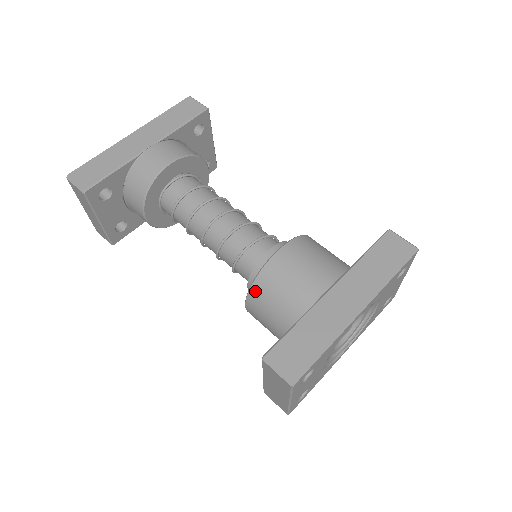
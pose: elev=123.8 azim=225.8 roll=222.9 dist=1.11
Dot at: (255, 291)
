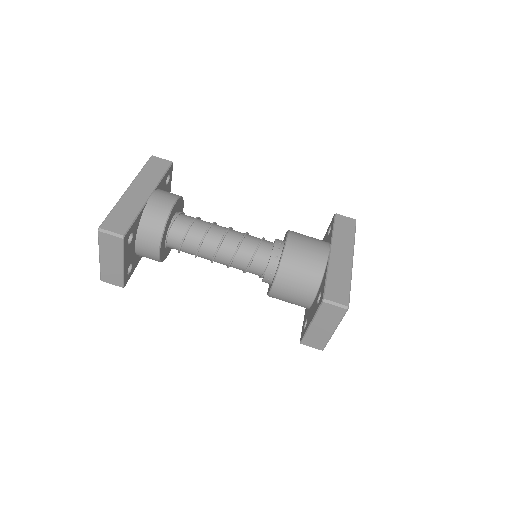
Dot at: (282, 271)
